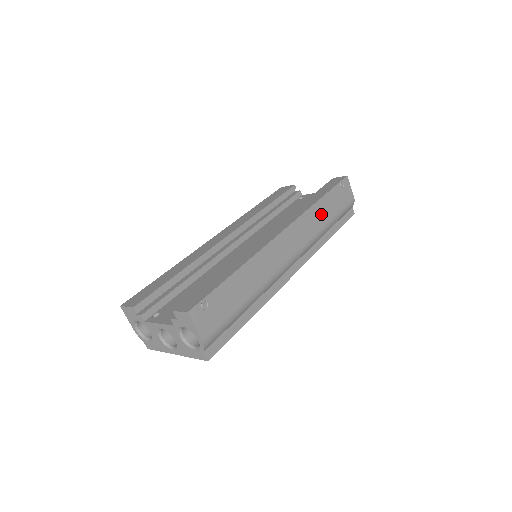
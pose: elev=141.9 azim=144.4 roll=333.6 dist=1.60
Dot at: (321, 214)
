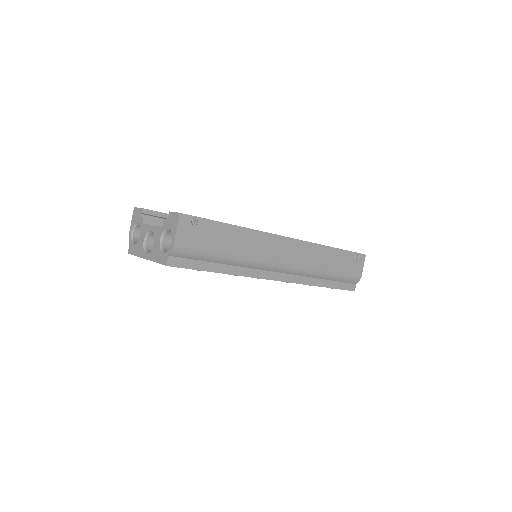
Dot at: (326, 259)
